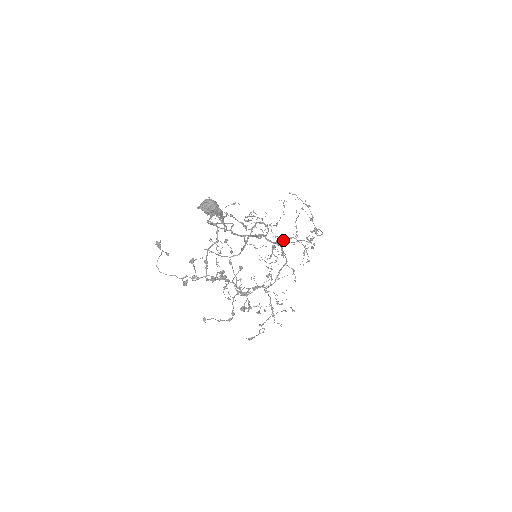
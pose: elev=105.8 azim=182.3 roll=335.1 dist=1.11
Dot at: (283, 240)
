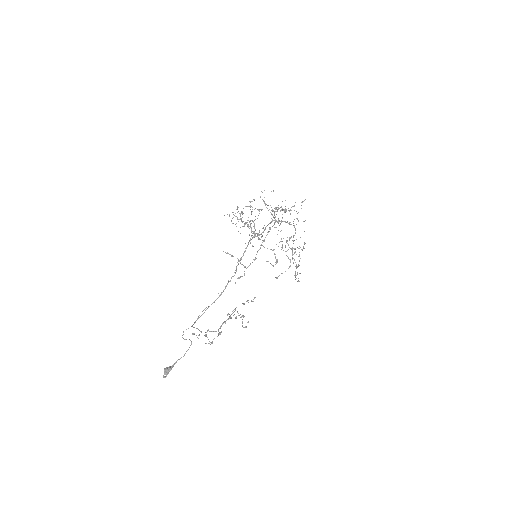
Dot at: occluded
